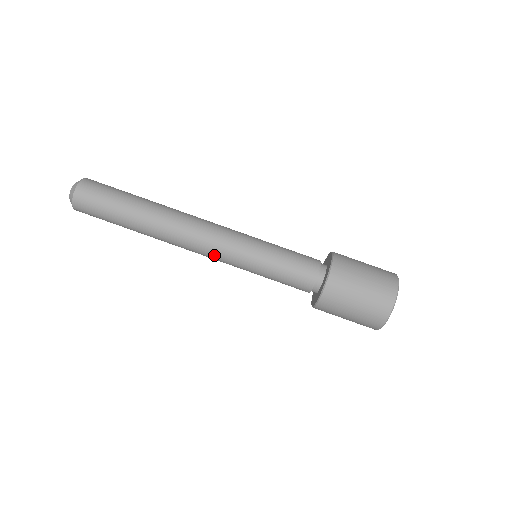
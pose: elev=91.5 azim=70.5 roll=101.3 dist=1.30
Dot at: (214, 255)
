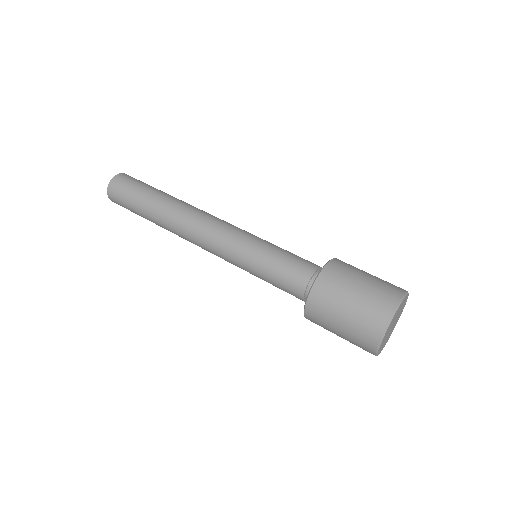
Dot at: (218, 233)
